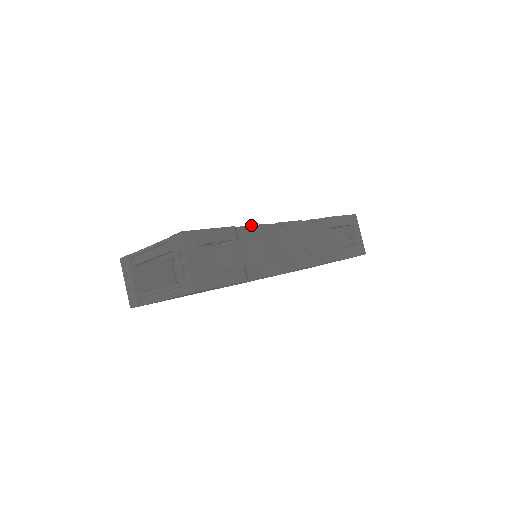
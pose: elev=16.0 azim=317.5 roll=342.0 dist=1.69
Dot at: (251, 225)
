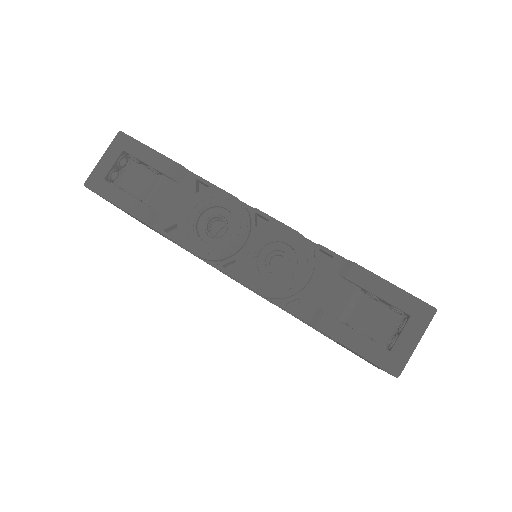
Dot at: occluded
